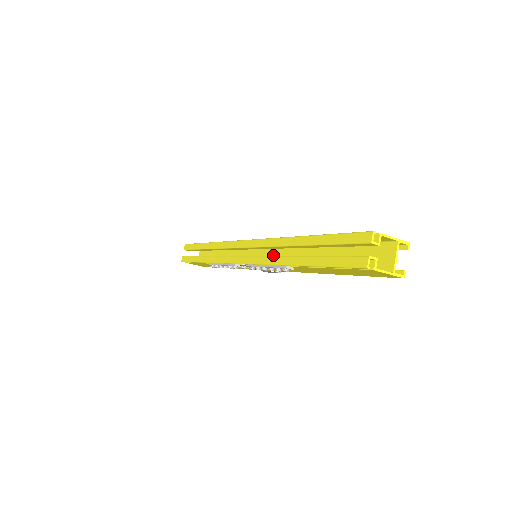
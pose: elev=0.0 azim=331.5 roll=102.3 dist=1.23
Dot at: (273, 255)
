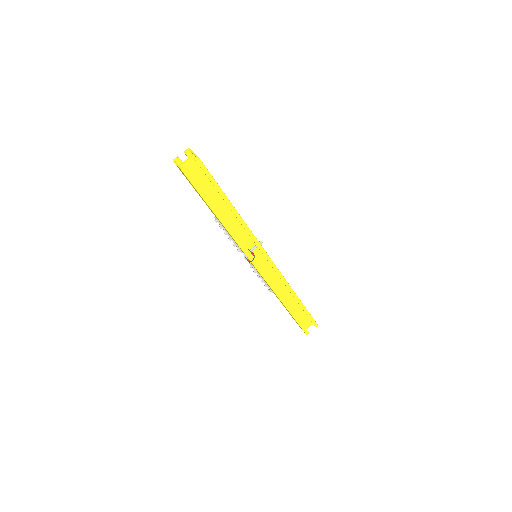
Dot at: occluded
